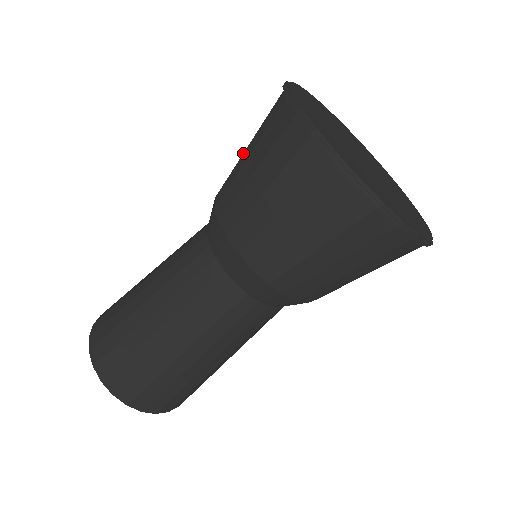
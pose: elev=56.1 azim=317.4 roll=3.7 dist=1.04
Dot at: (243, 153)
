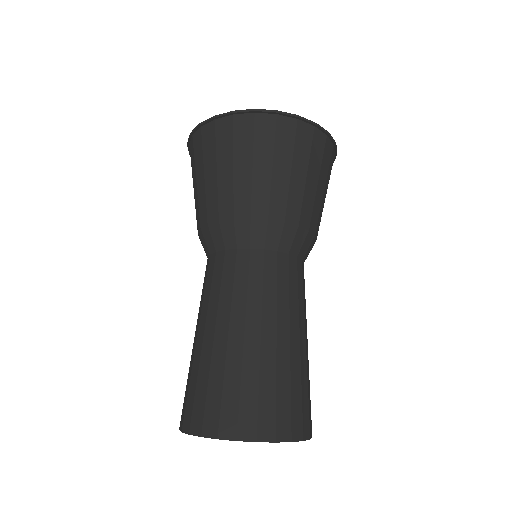
Dot at: occluded
